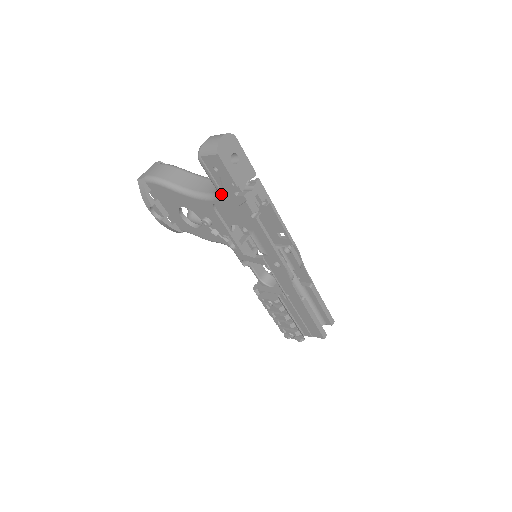
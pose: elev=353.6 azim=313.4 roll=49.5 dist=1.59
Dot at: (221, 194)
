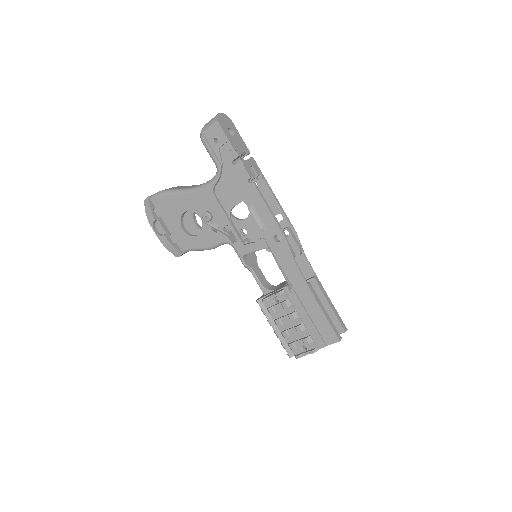
Dot at: (221, 168)
